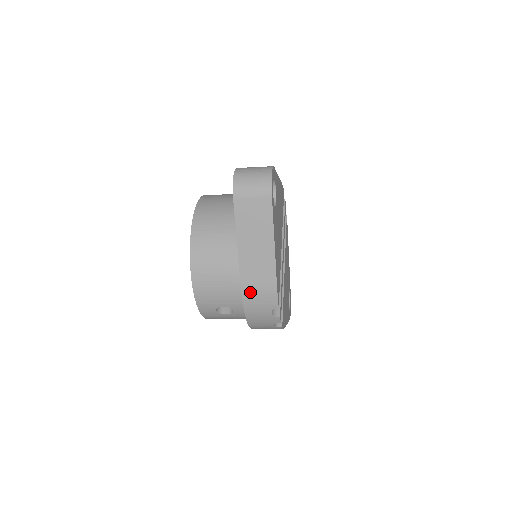
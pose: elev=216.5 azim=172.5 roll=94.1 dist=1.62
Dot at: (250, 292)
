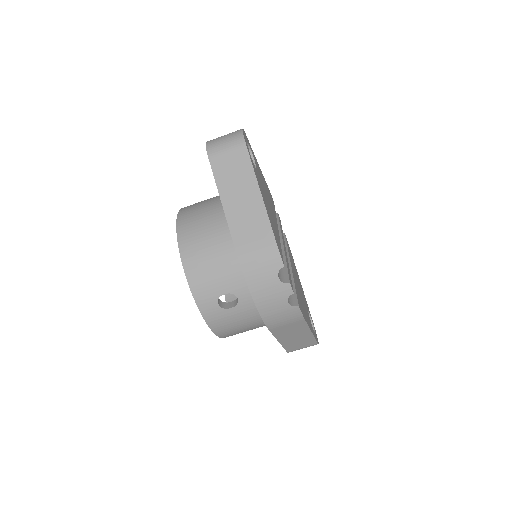
Dot at: (247, 255)
